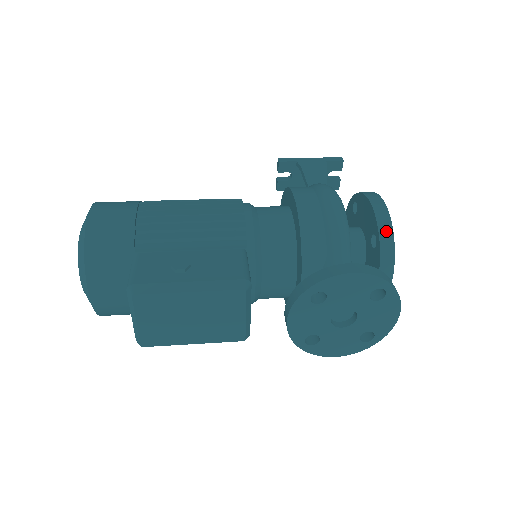
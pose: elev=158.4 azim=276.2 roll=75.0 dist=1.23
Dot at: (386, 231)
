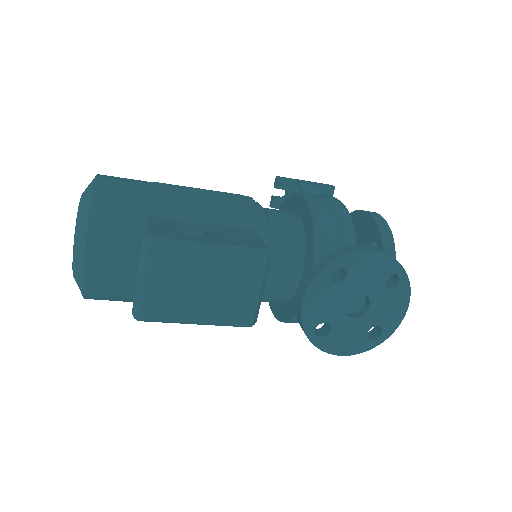
Dot at: (387, 236)
